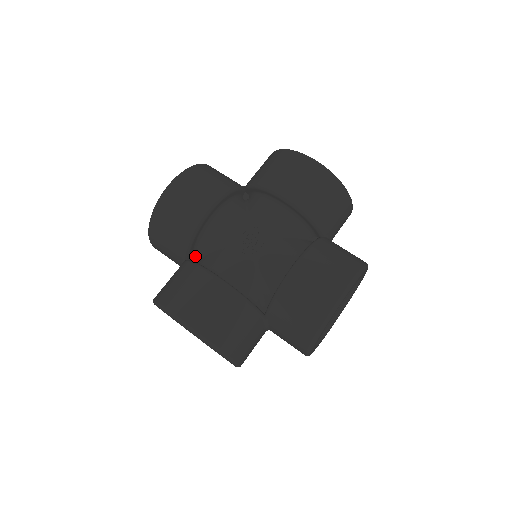
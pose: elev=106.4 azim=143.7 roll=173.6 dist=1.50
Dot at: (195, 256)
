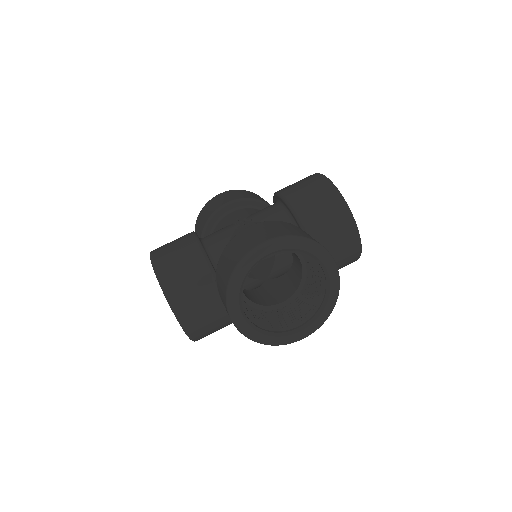
Dot at: occluded
